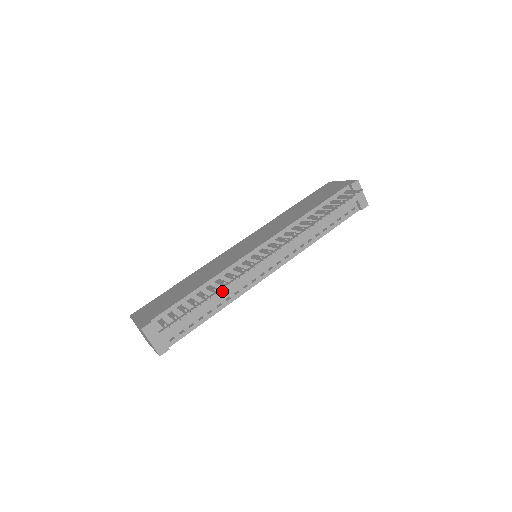
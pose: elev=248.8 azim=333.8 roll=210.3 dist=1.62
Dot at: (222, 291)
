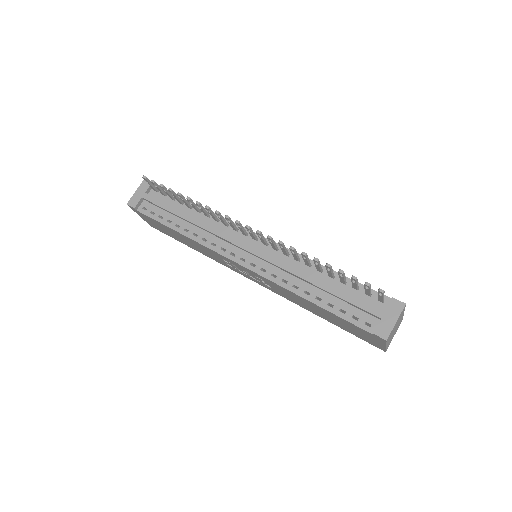
Dot at: (199, 221)
